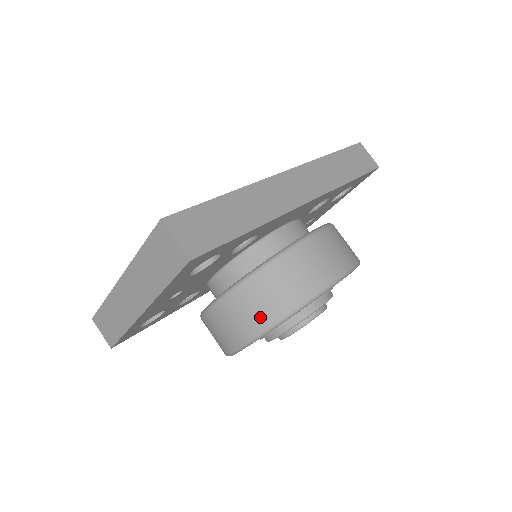
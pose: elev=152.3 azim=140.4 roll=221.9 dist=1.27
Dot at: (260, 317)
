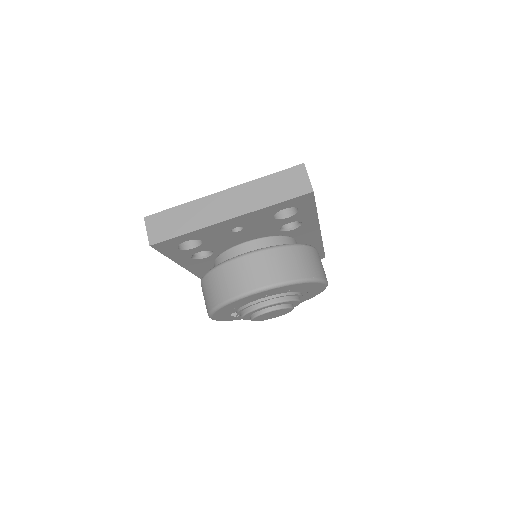
Dot at: (286, 272)
